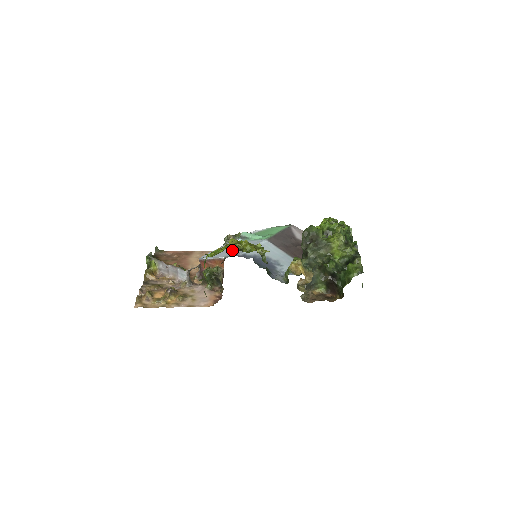
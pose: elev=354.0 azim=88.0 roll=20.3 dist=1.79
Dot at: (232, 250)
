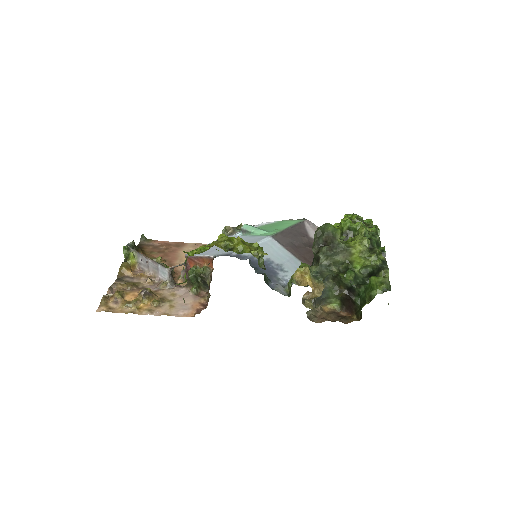
Dot at: occluded
